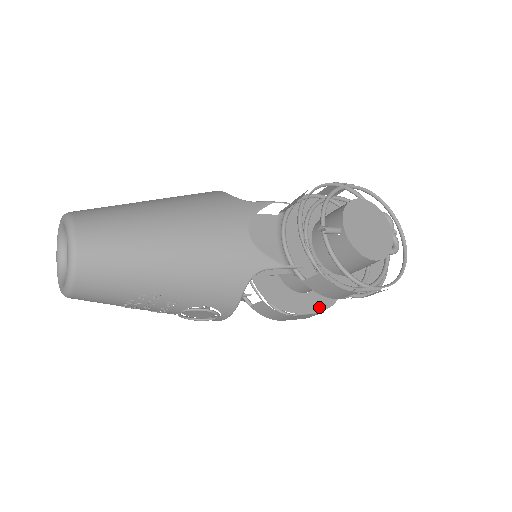
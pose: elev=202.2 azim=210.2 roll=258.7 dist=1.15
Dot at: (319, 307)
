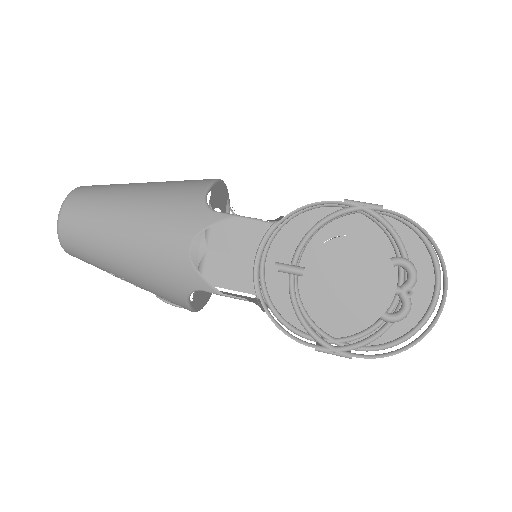
Dot at: occluded
